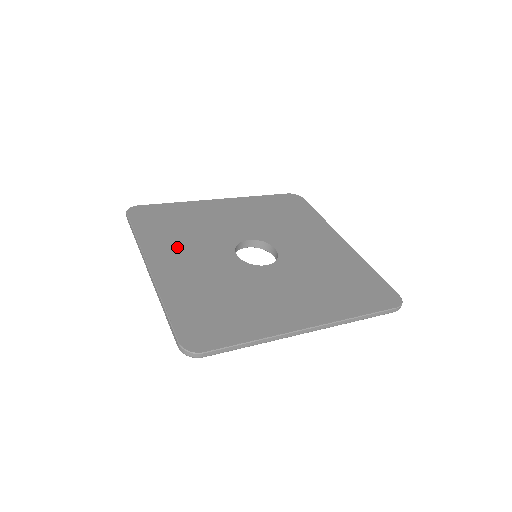
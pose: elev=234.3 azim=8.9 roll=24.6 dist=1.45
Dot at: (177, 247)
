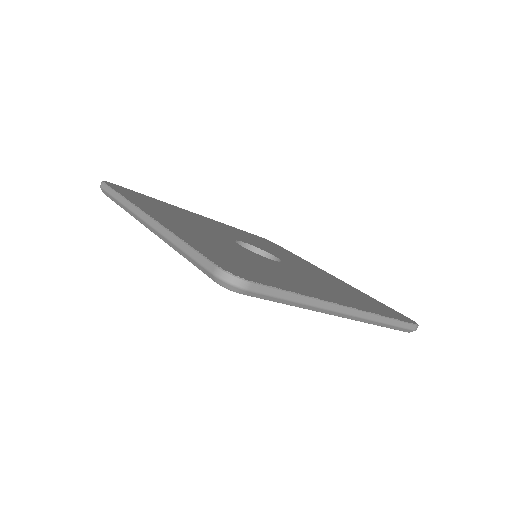
Dot at: (173, 217)
